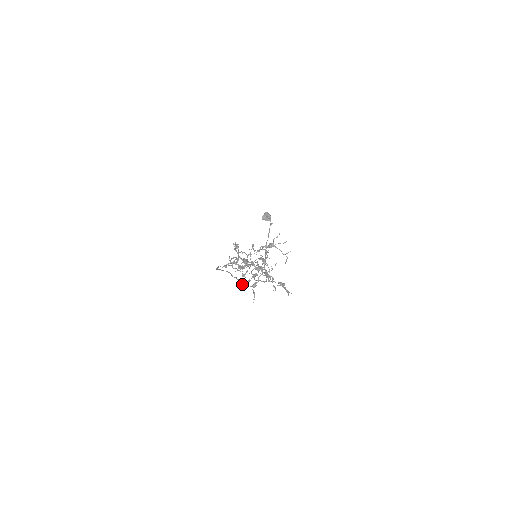
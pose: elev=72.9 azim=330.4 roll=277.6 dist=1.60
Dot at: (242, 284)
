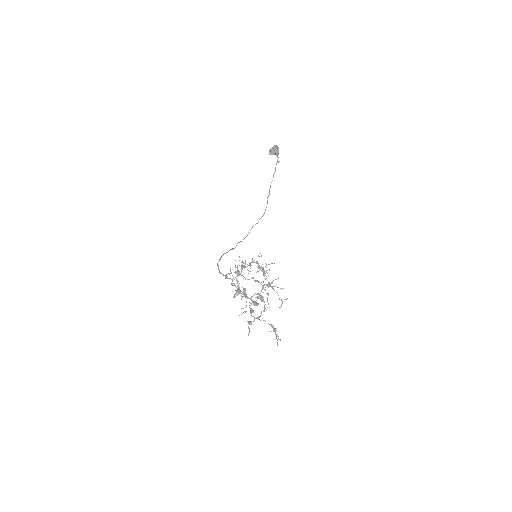
Dot at: occluded
